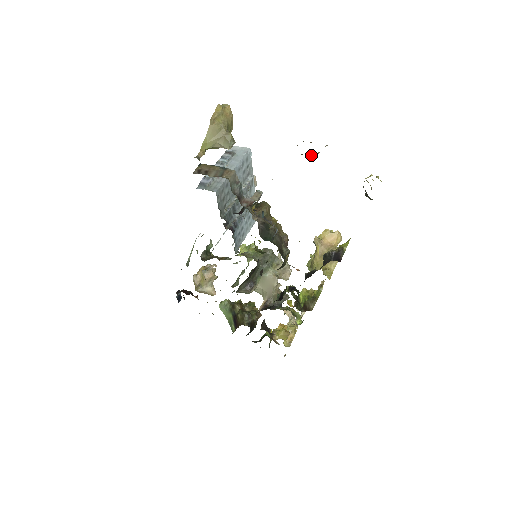
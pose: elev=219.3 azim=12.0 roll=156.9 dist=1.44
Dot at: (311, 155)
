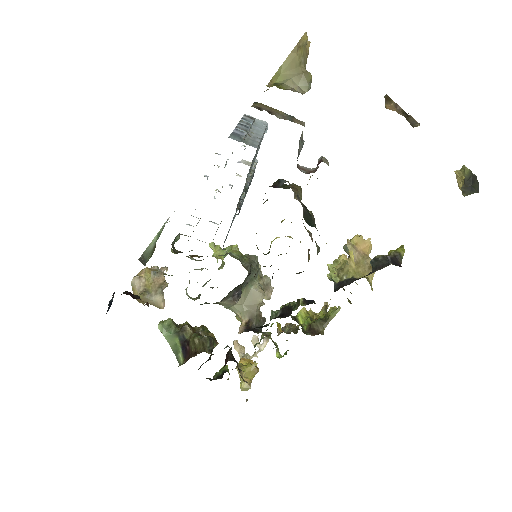
Dot at: (415, 124)
